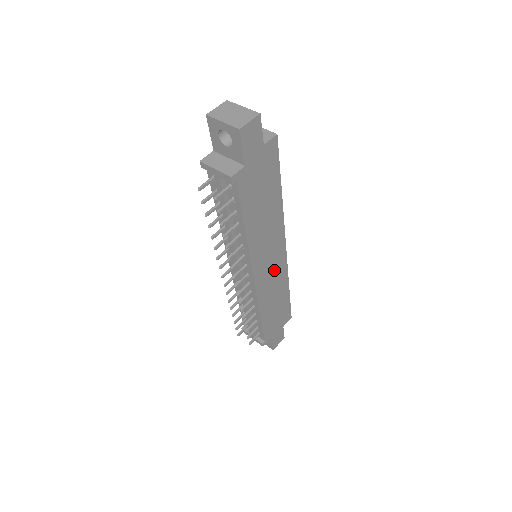
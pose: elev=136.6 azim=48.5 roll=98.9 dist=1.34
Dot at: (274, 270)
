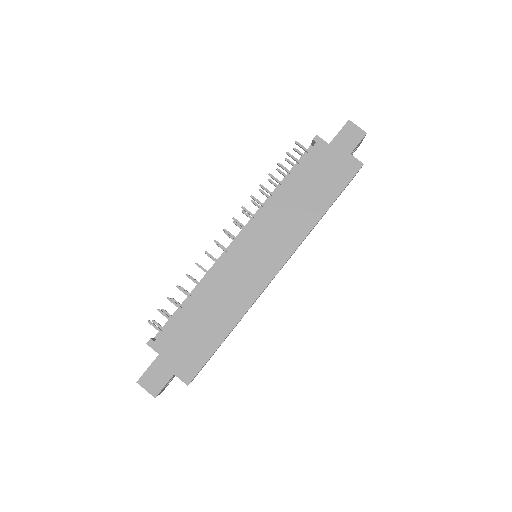
Dot at: (250, 273)
